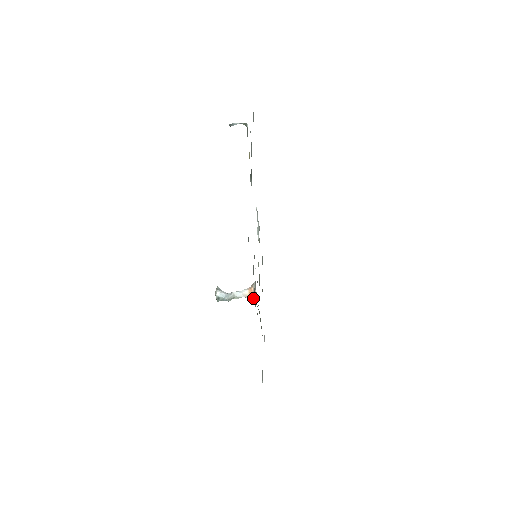
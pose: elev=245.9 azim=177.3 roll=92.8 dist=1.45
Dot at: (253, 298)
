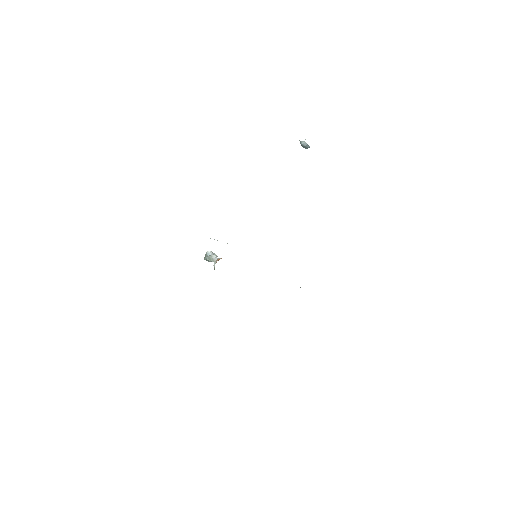
Dot at: (216, 262)
